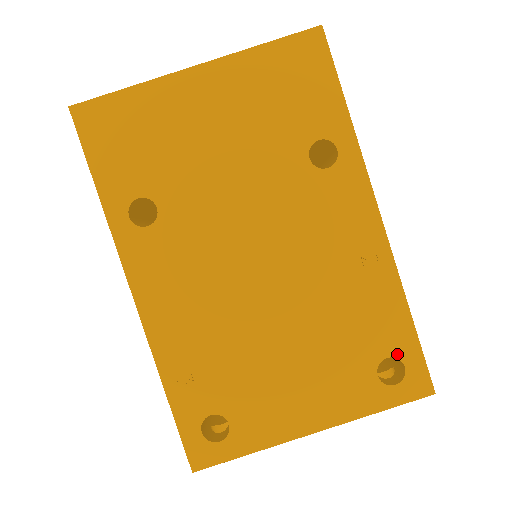
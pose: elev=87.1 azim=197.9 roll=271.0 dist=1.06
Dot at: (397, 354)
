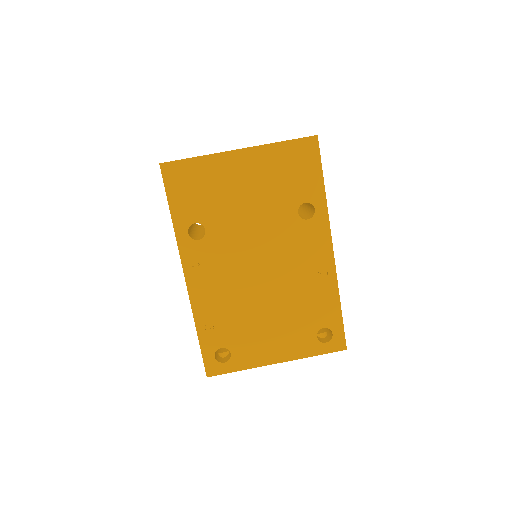
Dot at: (330, 327)
